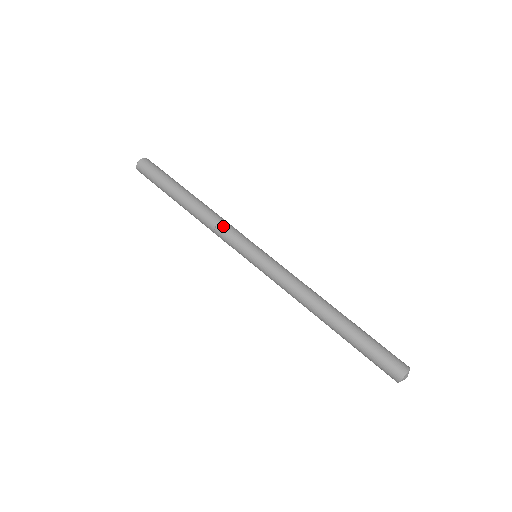
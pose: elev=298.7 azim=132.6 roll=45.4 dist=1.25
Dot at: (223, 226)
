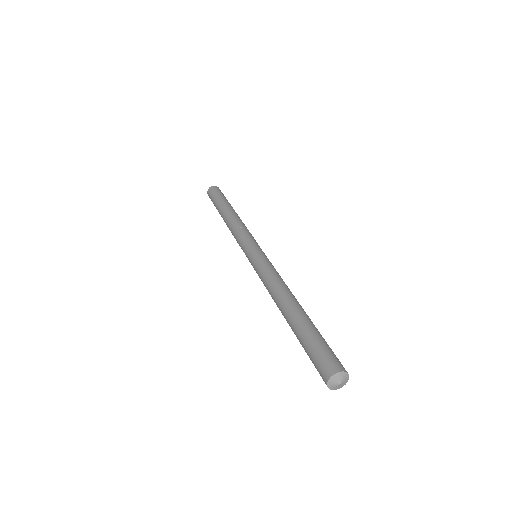
Dot at: (246, 229)
